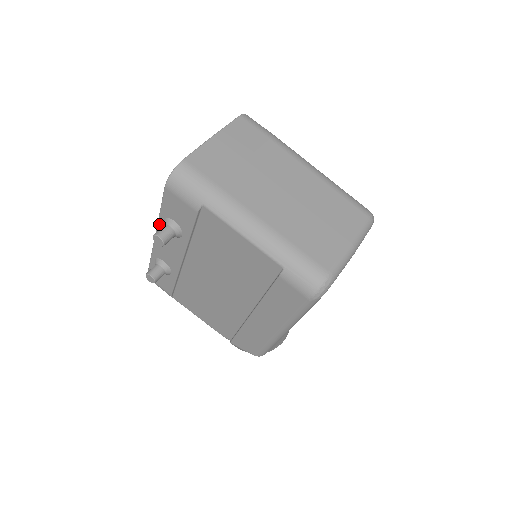
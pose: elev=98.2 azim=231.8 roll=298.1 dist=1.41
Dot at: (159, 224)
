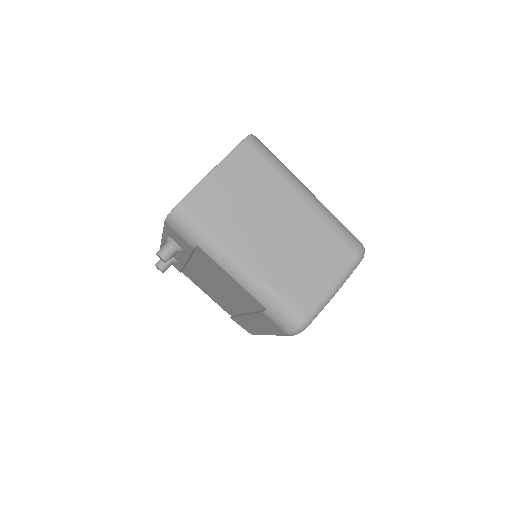
Dot at: (164, 236)
